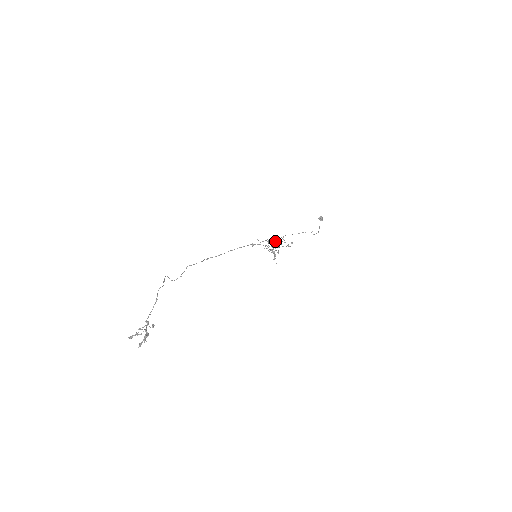
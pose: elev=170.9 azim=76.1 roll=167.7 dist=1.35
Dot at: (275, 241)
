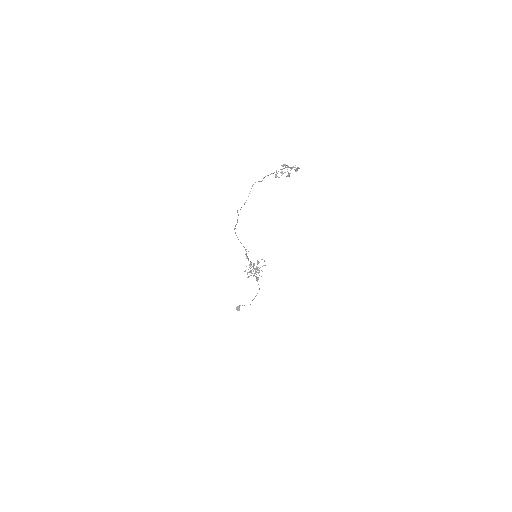
Dot at: occluded
